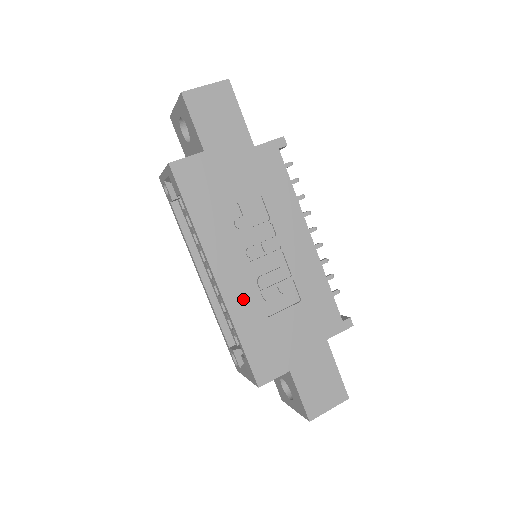
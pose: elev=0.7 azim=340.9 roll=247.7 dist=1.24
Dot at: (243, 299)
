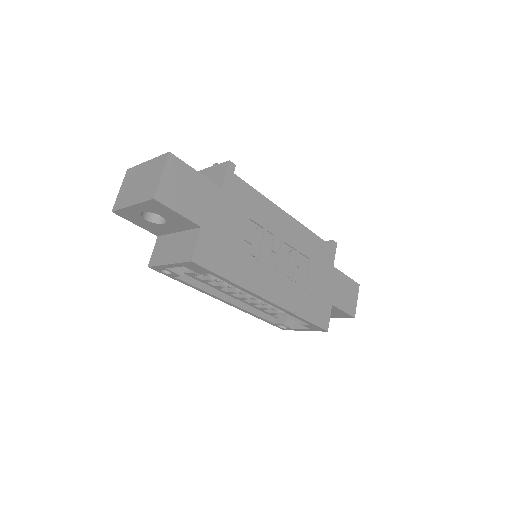
Dot at: (289, 295)
